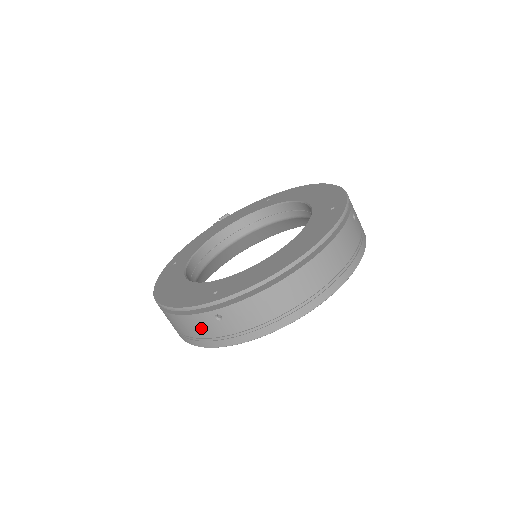
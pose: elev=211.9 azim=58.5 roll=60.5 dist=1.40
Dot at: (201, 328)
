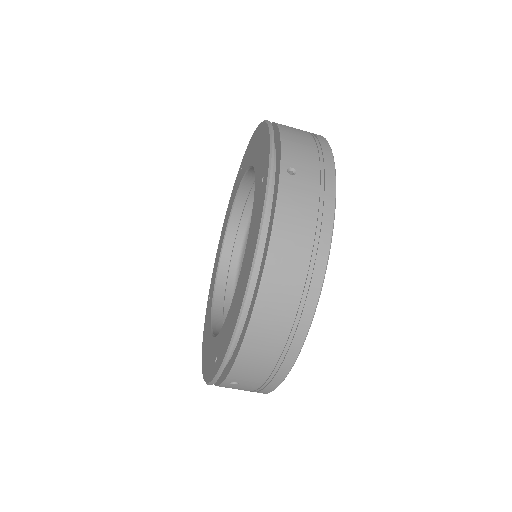
Dot at: occluded
